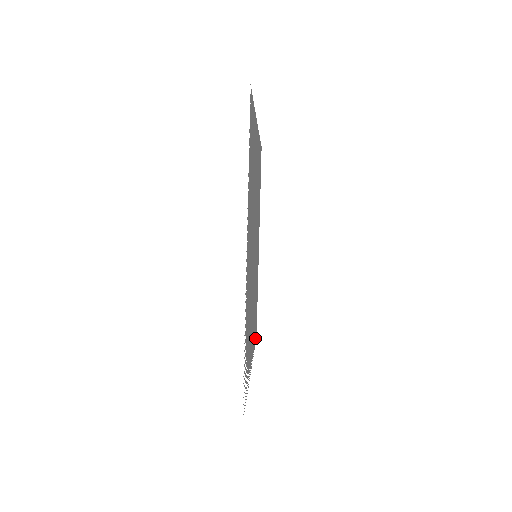
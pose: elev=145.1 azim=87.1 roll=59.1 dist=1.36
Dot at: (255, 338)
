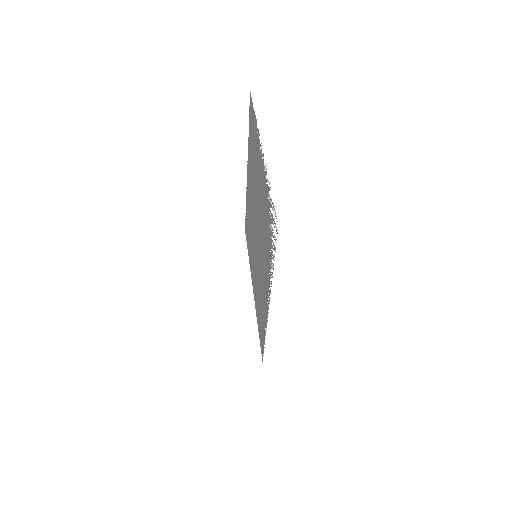
Dot at: (263, 342)
